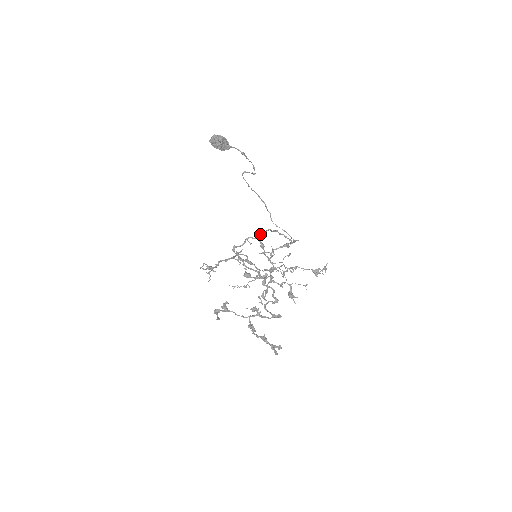
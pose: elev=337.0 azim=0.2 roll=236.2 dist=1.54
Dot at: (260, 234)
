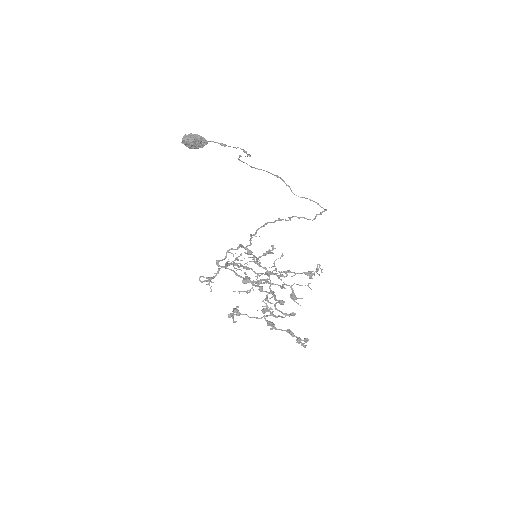
Dot at: (250, 236)
